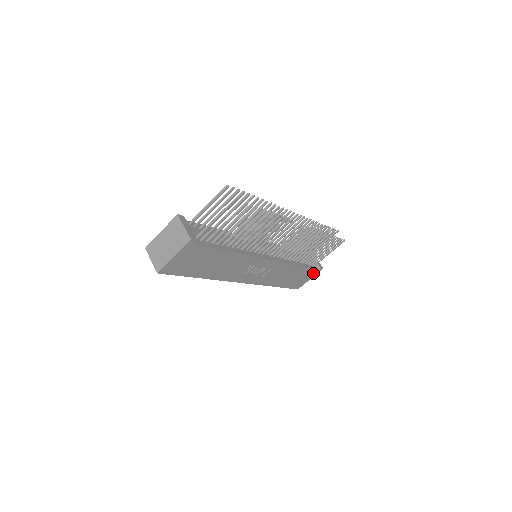
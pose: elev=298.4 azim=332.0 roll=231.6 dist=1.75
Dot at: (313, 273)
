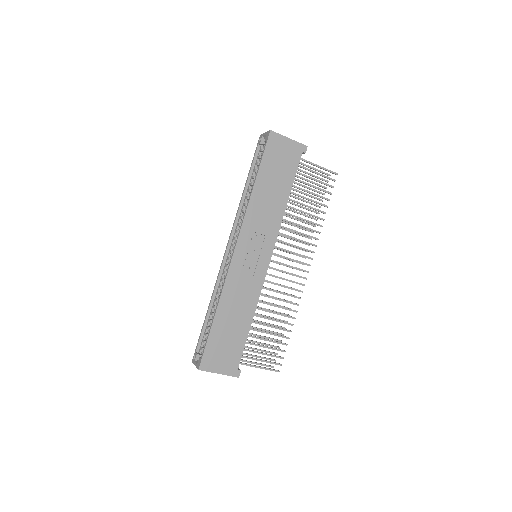
Dot at: (231, 366)
